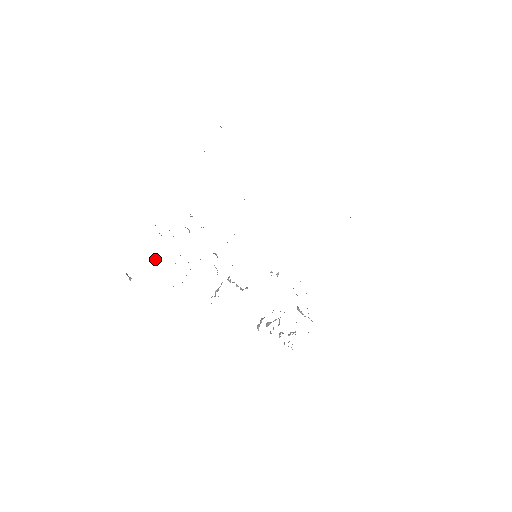
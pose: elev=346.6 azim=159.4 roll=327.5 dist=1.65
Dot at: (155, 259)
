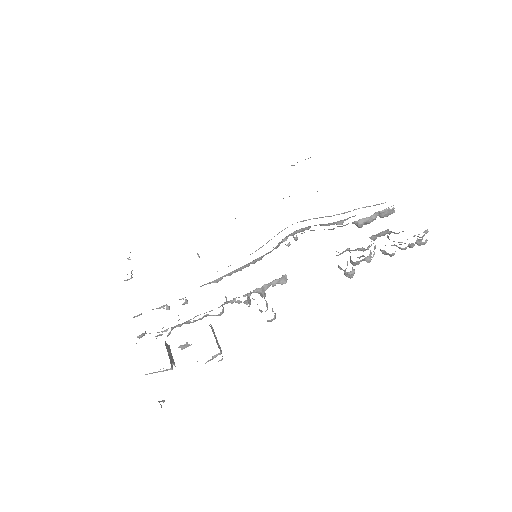
Dot at: occluded
